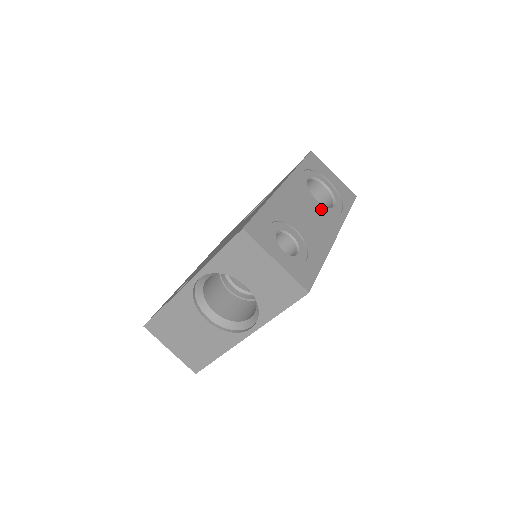
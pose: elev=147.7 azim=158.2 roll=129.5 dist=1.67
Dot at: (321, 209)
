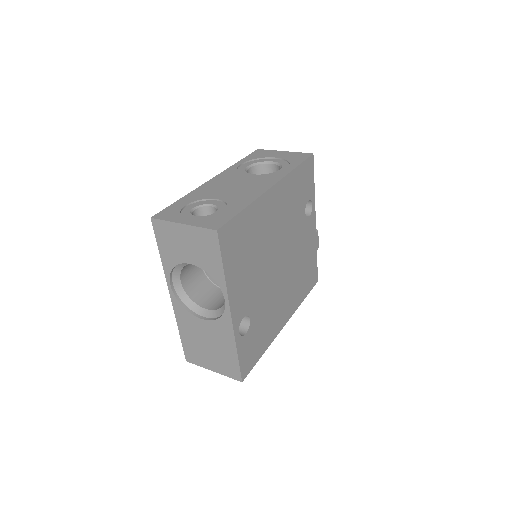
Dot at: (256, 177)
